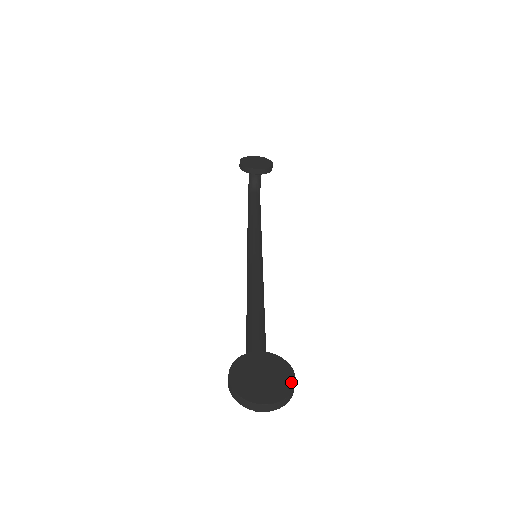
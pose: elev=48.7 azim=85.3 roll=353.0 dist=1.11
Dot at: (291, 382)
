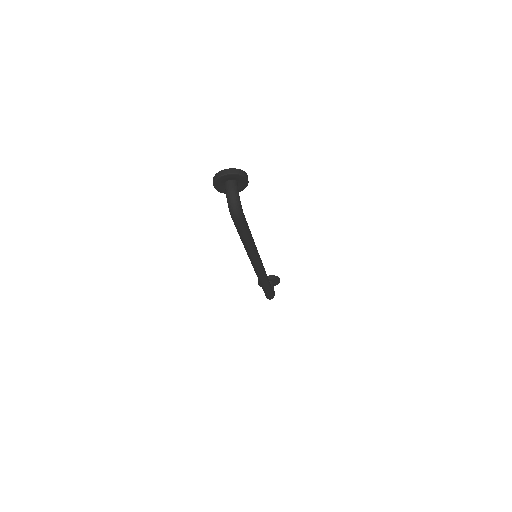
Dot at: occluded
